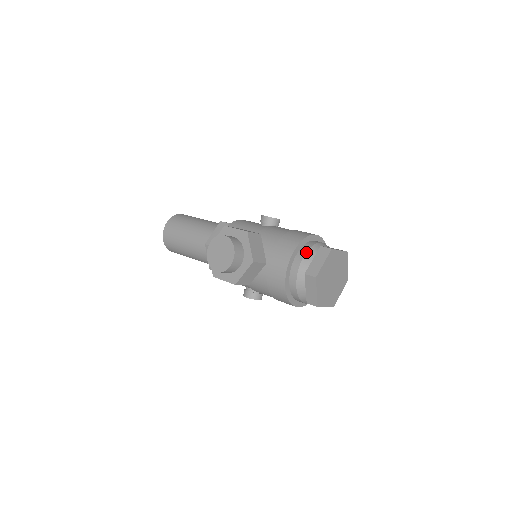
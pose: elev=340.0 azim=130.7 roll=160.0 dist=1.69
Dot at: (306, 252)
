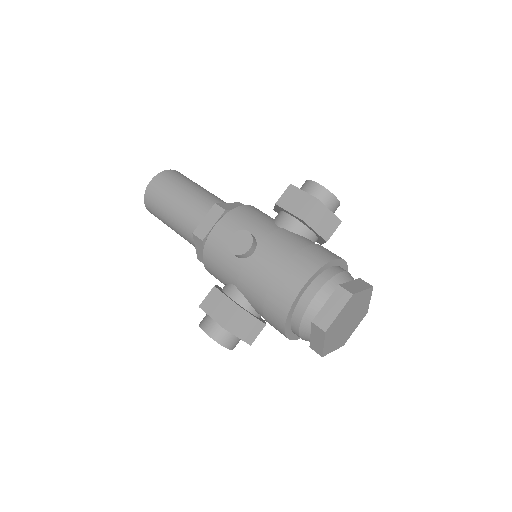
Dot at: (299, 327)
